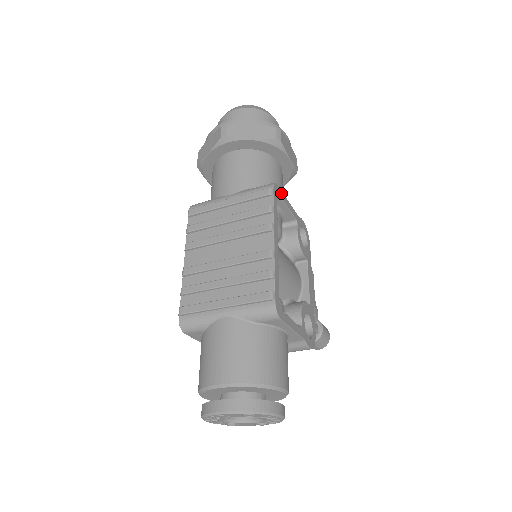
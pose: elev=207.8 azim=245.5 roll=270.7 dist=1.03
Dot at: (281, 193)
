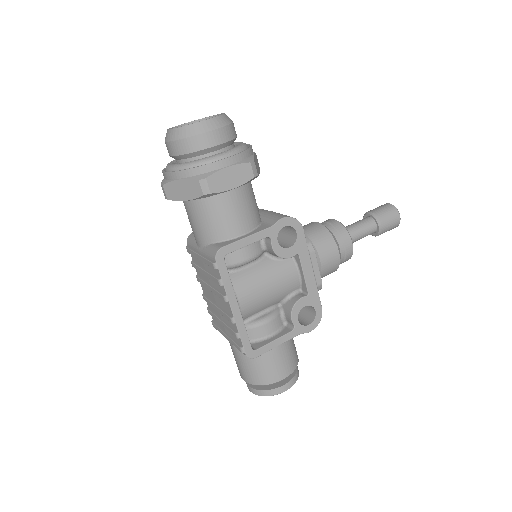
Dot at: (231, 247)
